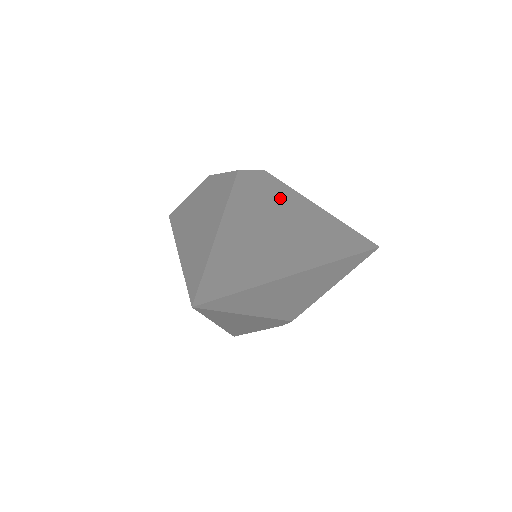
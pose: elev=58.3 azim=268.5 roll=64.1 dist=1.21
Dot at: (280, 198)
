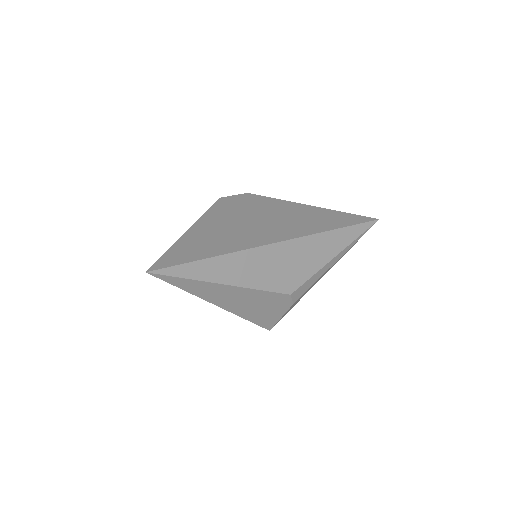
Dot at: (259, 206)
